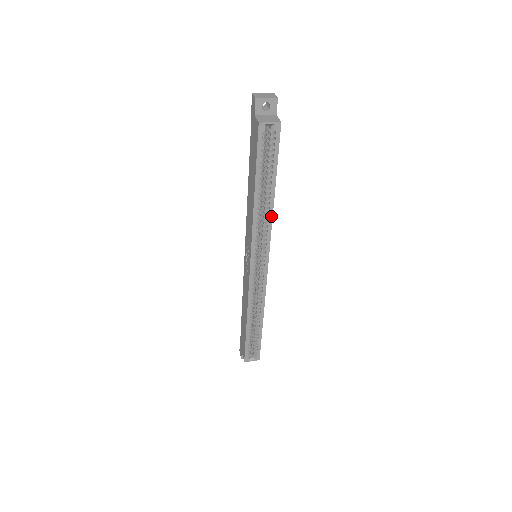
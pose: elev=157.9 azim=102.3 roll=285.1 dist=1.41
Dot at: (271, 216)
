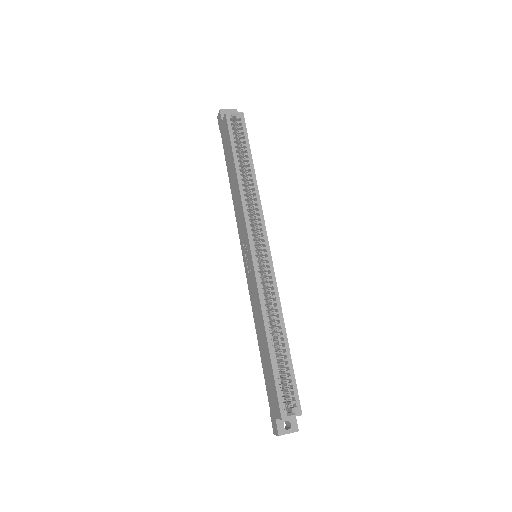
Dot at: (257, 194)
